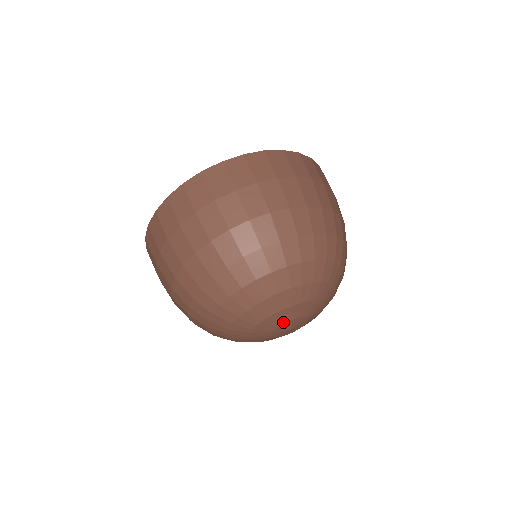
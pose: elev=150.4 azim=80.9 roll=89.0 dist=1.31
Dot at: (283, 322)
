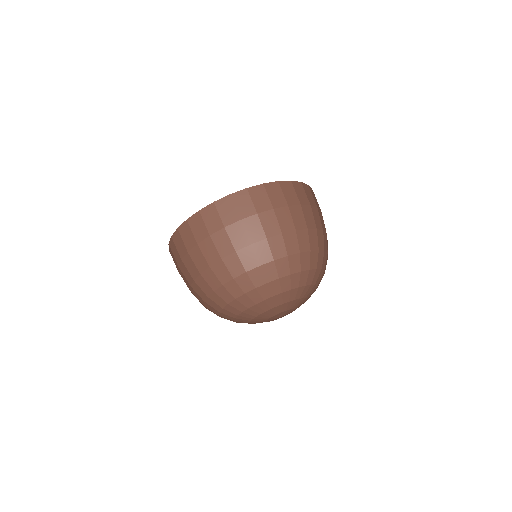
Dot at: (270, 317)
